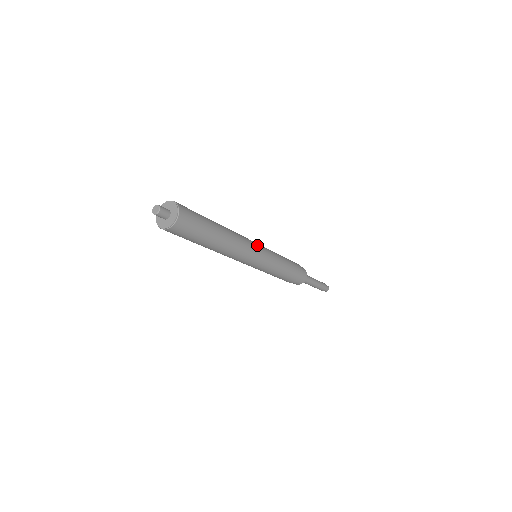
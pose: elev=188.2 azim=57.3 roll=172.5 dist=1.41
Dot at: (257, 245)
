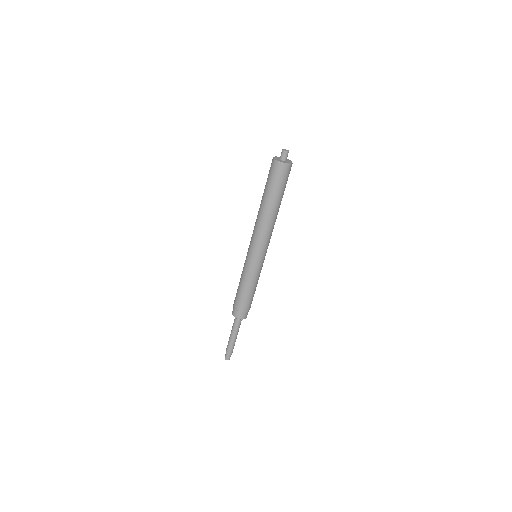
Dot at: occluded
